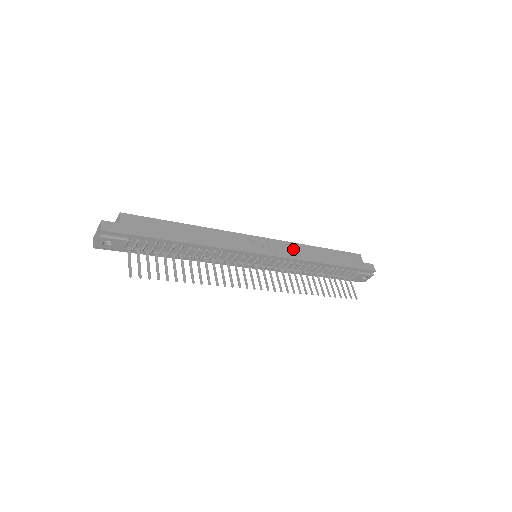
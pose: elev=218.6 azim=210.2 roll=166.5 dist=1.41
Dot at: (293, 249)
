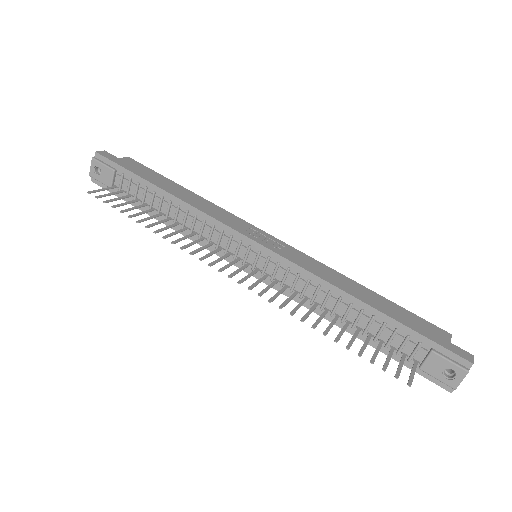
Dot at: (312, 264)
